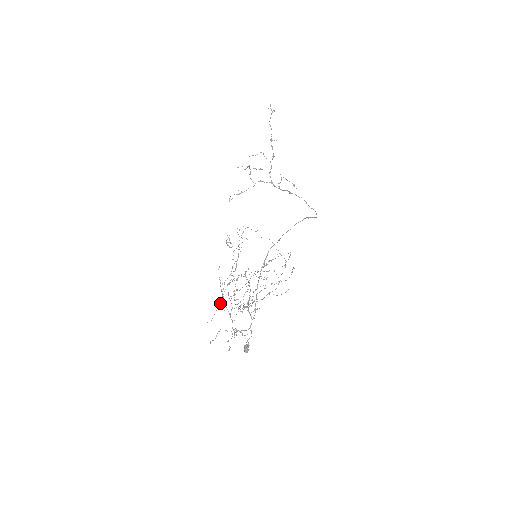
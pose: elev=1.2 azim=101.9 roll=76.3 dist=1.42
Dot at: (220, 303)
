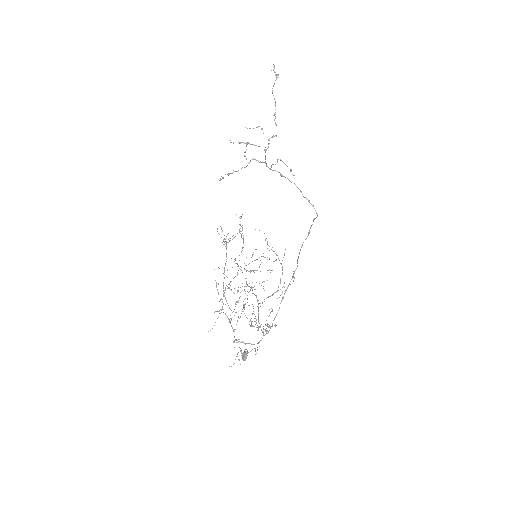
Dot at: occluded
